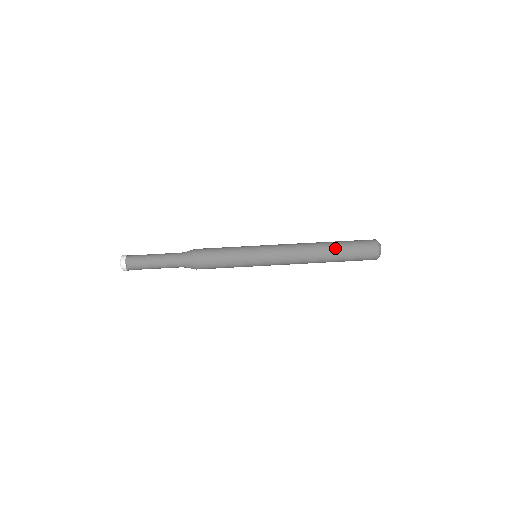
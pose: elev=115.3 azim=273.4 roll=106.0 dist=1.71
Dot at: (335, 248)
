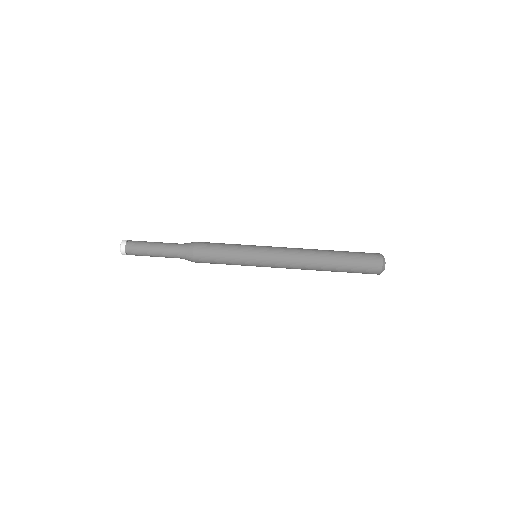
Dot at: (337, 253)
